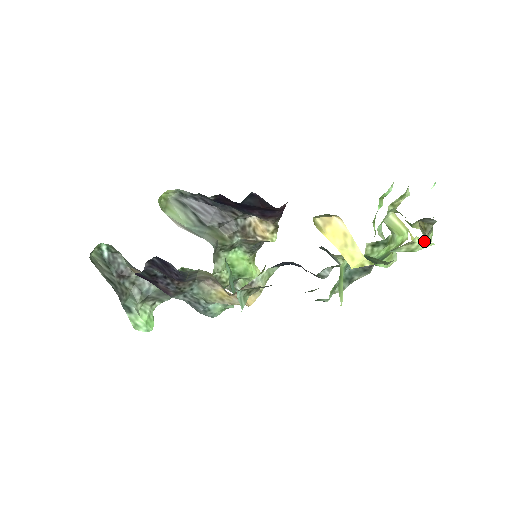
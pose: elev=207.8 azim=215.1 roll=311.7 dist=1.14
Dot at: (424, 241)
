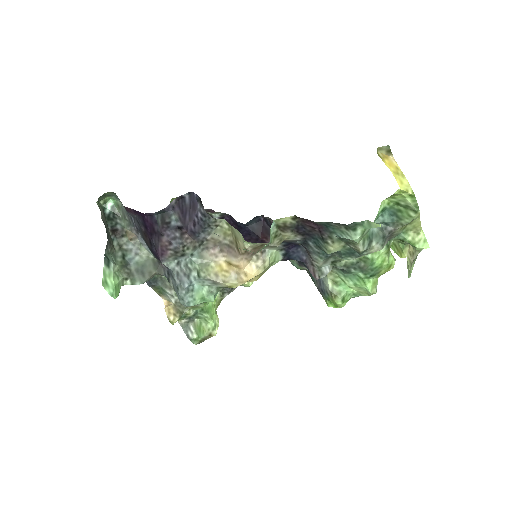
Dot at: (425, 237)
